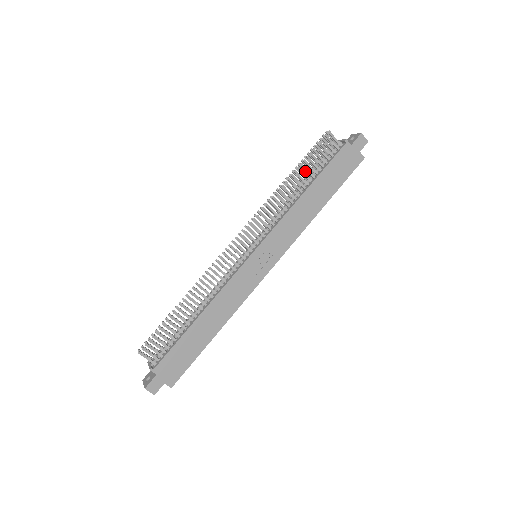
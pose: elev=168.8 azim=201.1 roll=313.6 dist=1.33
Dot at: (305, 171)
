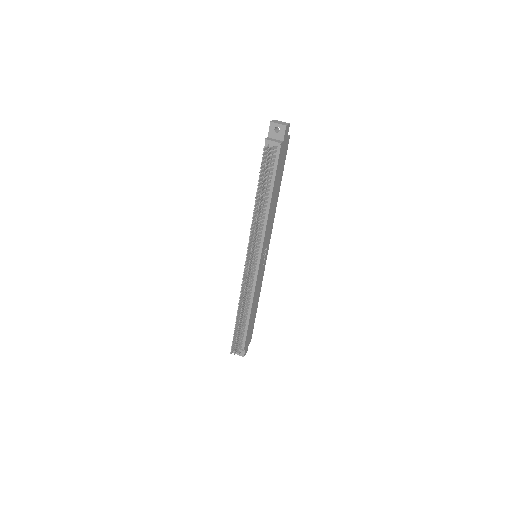
Dot at: (261, 187)
